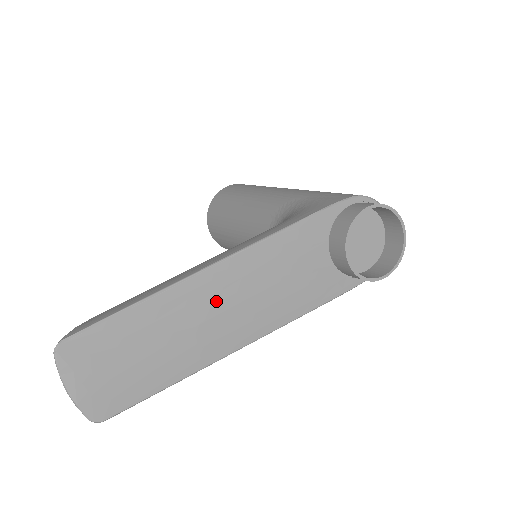
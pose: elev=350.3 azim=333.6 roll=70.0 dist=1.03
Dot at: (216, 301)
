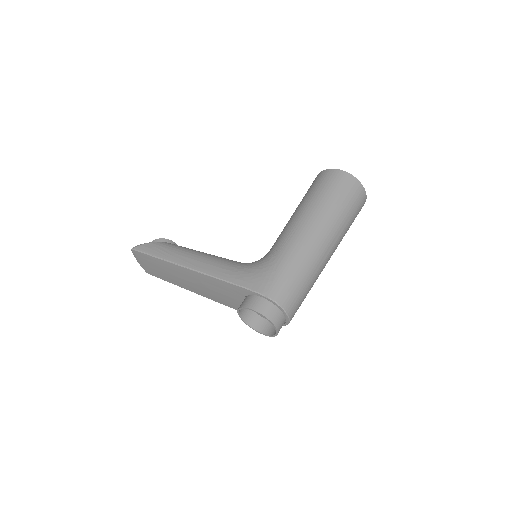
Dot at: (187, 277)
